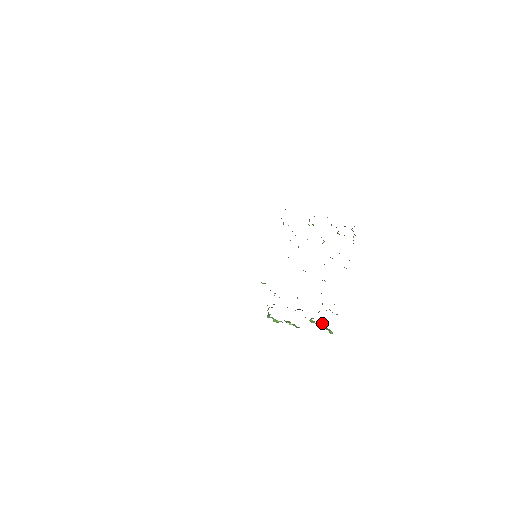
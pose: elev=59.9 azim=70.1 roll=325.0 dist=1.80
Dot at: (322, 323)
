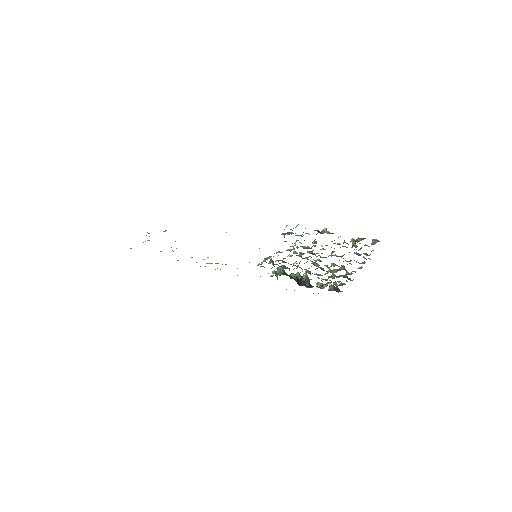
Dot at: occluded
